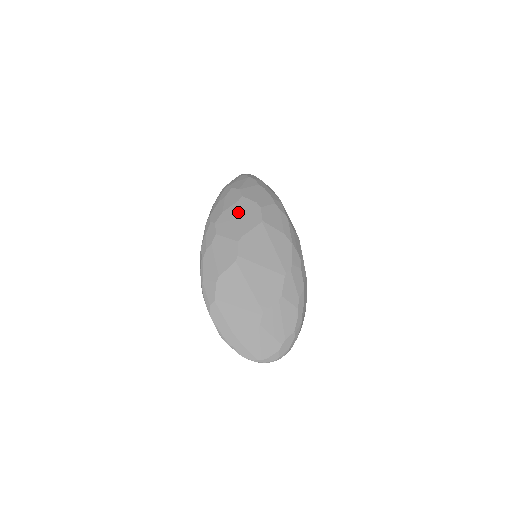
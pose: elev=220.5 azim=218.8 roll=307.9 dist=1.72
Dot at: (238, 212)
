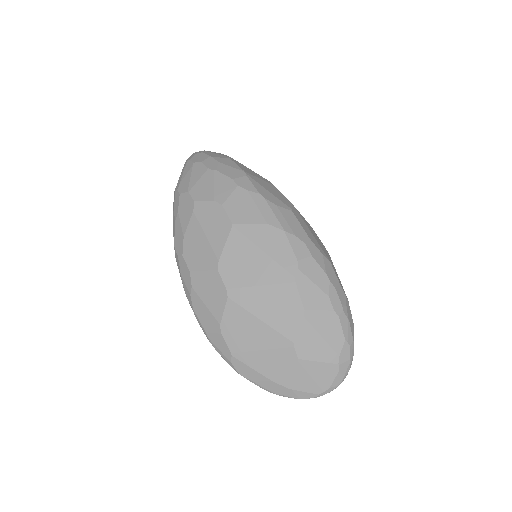
Dot at: (200, 227)
